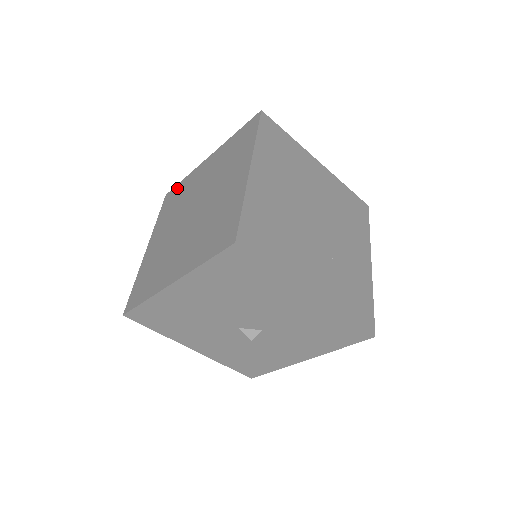
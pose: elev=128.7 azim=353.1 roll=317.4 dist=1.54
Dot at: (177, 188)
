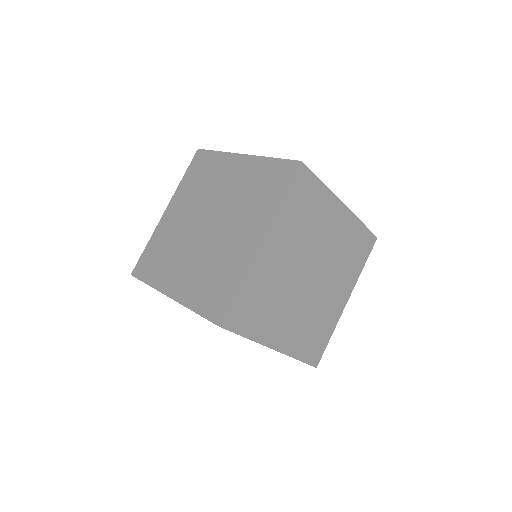
Dot at: (208, 157)
